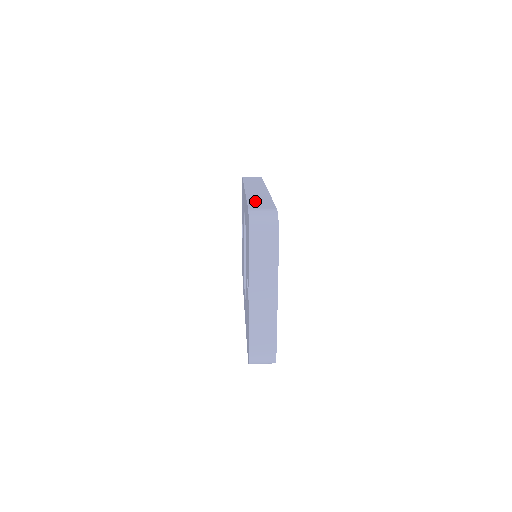
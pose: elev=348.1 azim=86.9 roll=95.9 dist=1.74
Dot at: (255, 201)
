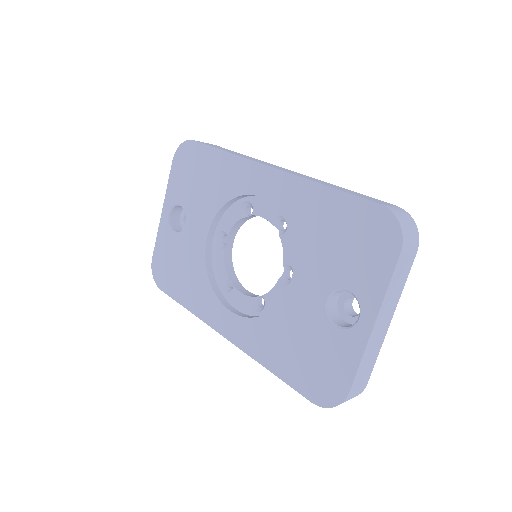
Dot at: (345, 190)
